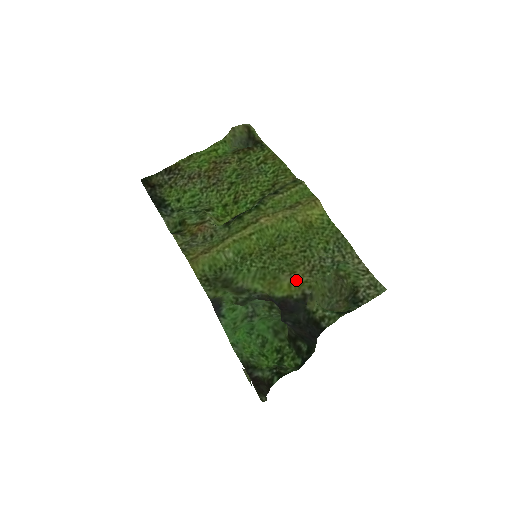
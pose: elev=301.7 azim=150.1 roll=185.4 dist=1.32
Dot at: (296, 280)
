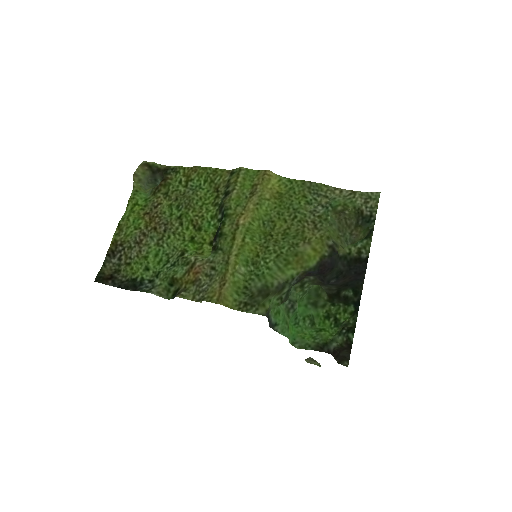
Dot at: (314, 242)
